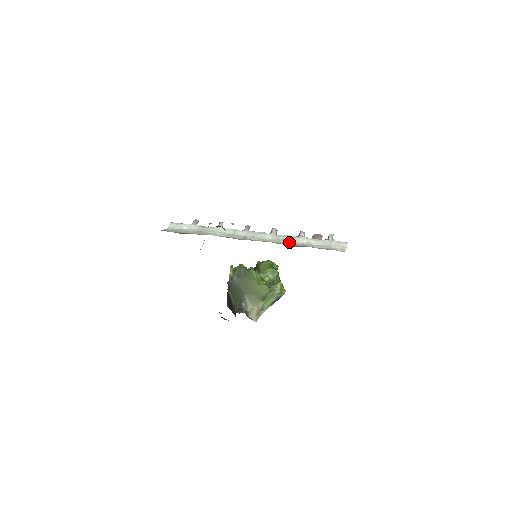
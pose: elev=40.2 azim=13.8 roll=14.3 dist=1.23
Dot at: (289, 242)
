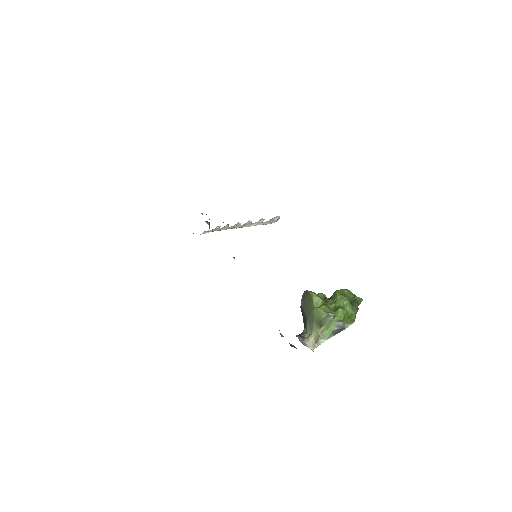
Dot at: (242, 227)
